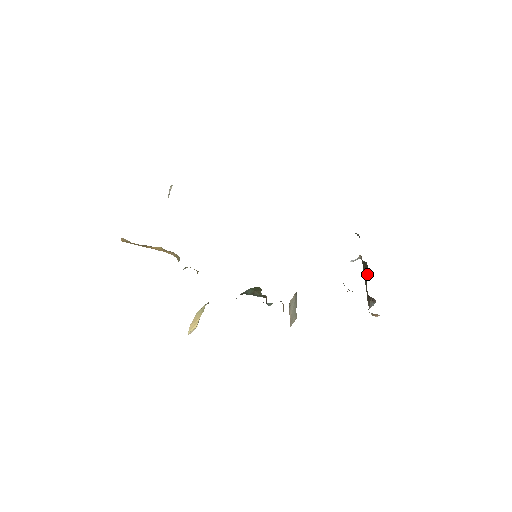
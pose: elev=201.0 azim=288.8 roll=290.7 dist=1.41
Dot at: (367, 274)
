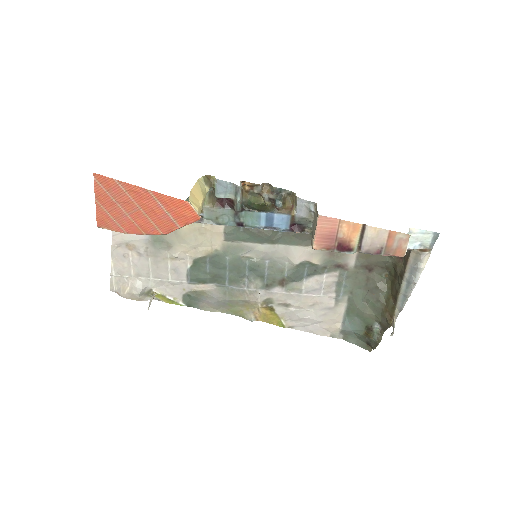
Dot at: (395, 280)
